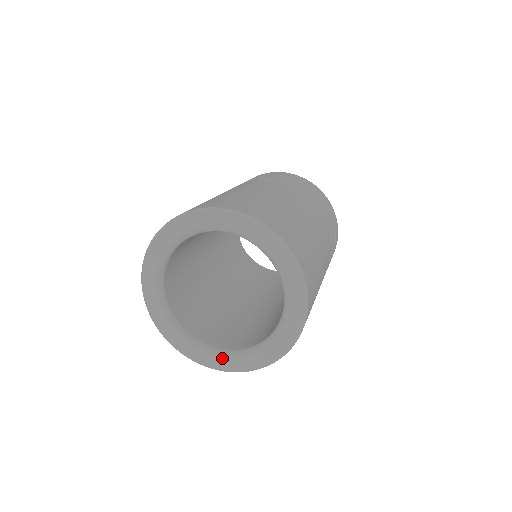
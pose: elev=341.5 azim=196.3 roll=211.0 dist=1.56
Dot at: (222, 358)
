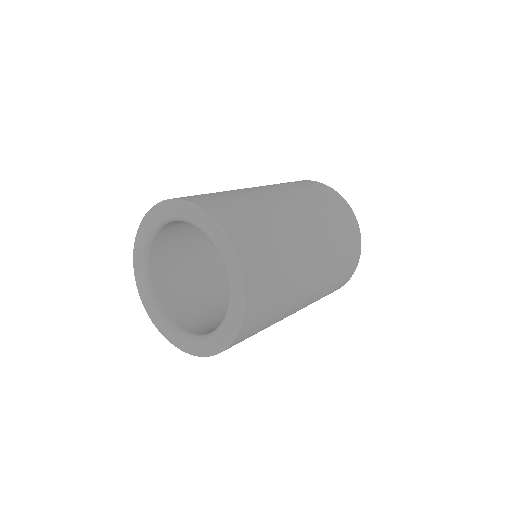
Dot at: (168, 329)
